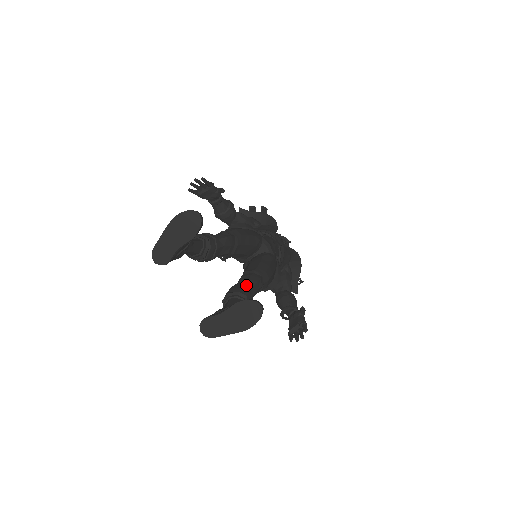
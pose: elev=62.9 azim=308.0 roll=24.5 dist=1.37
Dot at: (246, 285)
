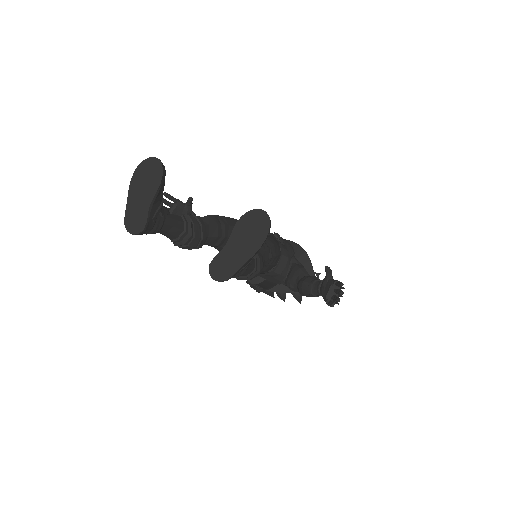
Dot at: occluded
